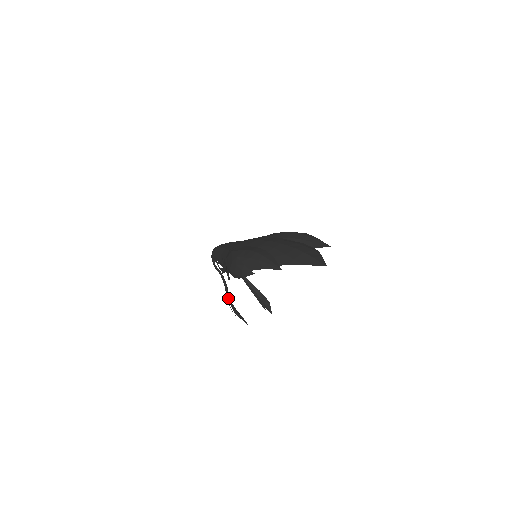
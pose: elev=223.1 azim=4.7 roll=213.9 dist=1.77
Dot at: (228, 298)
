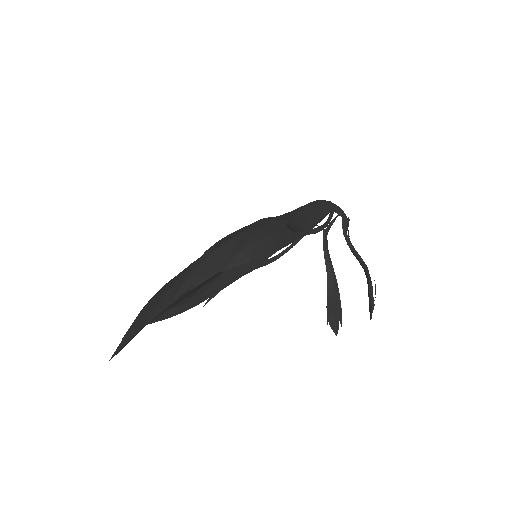
Dot at: (328, 285)
